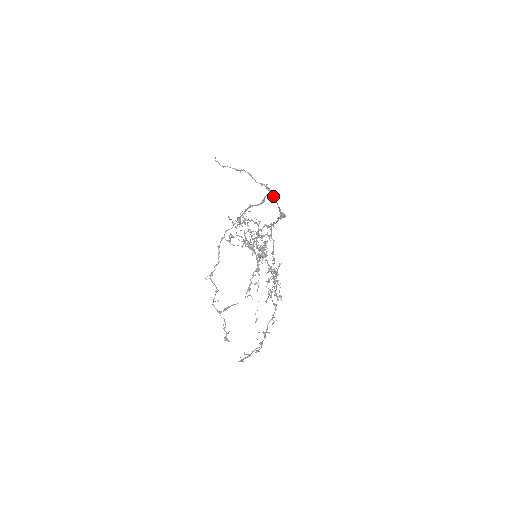
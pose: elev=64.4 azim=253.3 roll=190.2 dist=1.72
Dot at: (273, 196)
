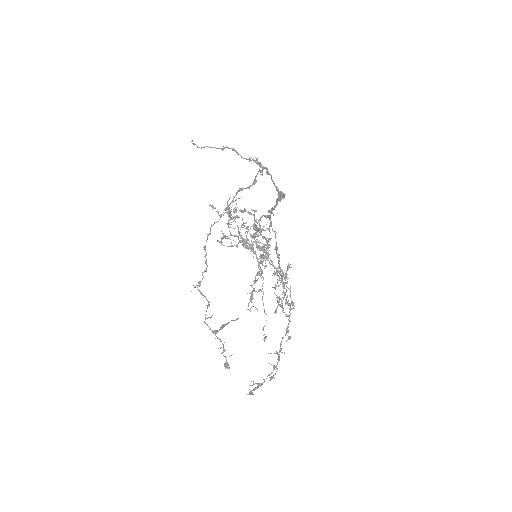
Dot at: (266, 172)
